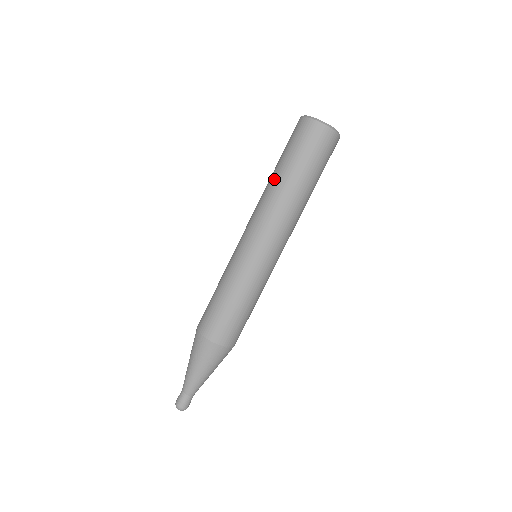
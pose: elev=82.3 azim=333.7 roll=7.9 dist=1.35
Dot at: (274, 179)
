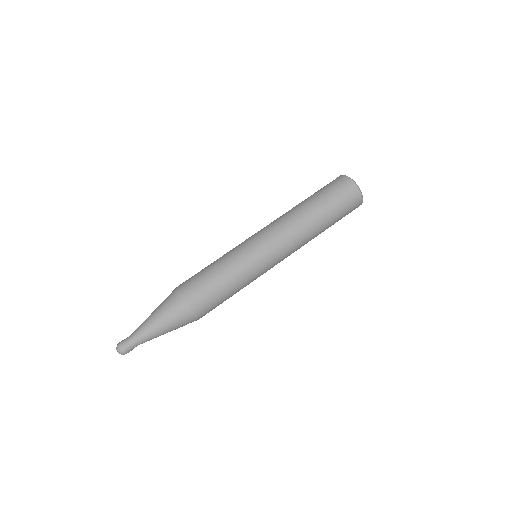
Dot at: occluded
